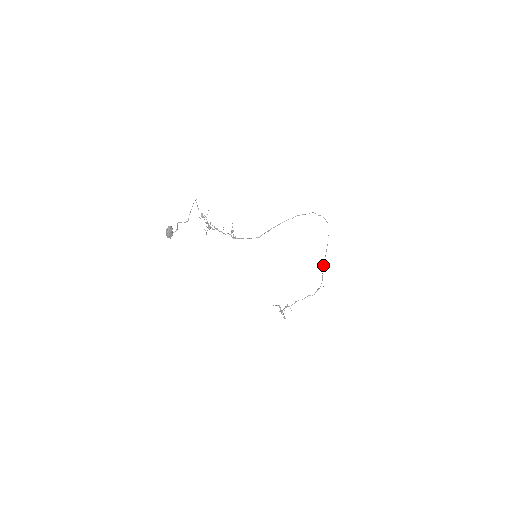
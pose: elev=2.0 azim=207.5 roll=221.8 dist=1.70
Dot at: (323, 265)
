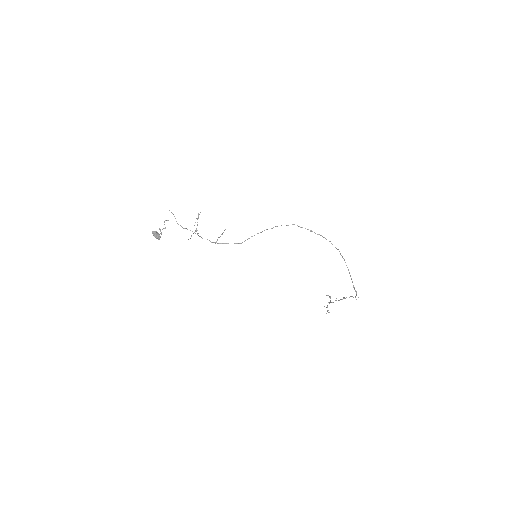
Dot at: (349, 272)
